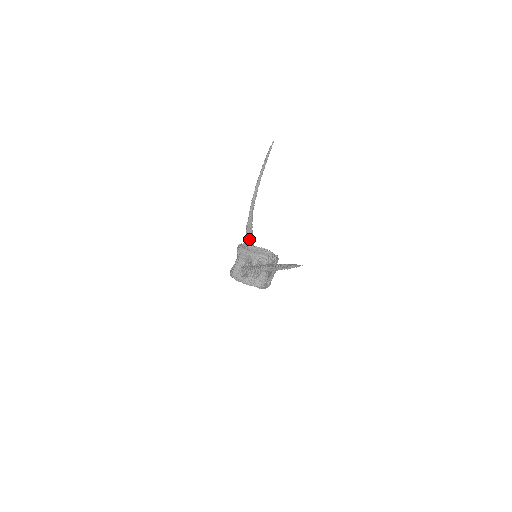
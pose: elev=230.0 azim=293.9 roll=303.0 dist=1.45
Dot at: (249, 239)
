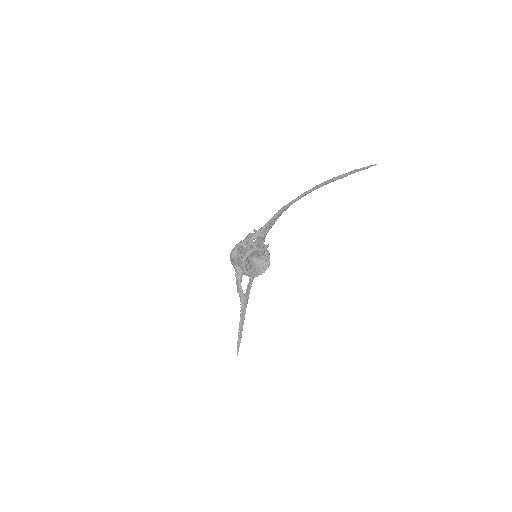
Dot at: (268, 227)
